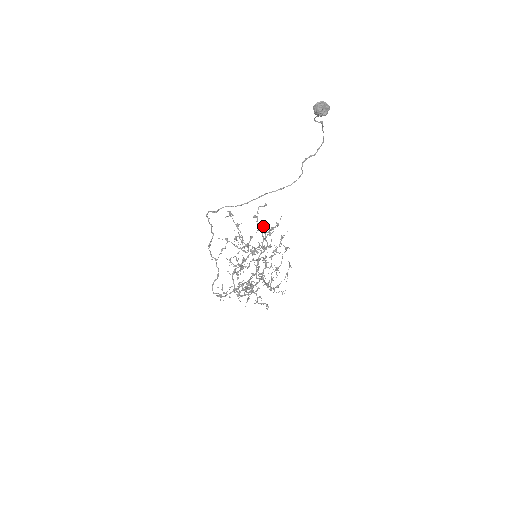
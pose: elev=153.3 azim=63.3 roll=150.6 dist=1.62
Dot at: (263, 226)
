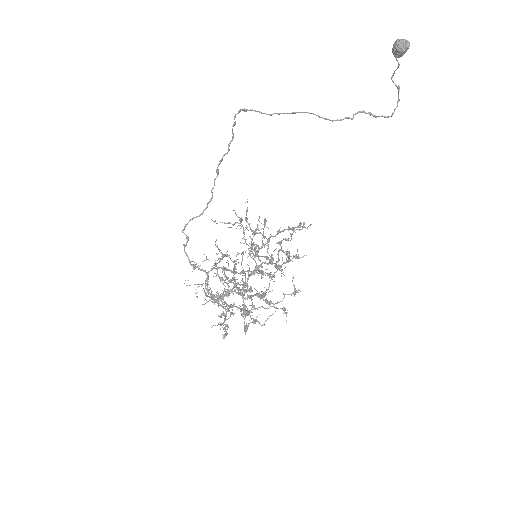
Dot at: (287, 251)
